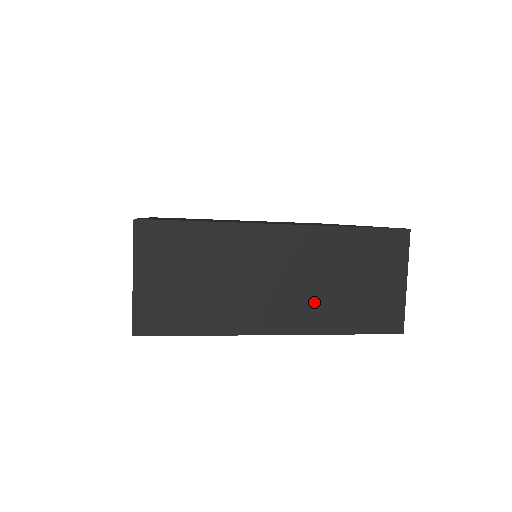
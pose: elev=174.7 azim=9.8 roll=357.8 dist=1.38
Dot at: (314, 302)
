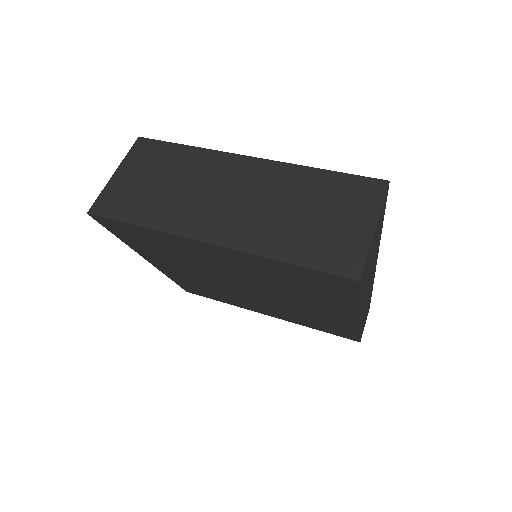
Dot at: (261, 224)
